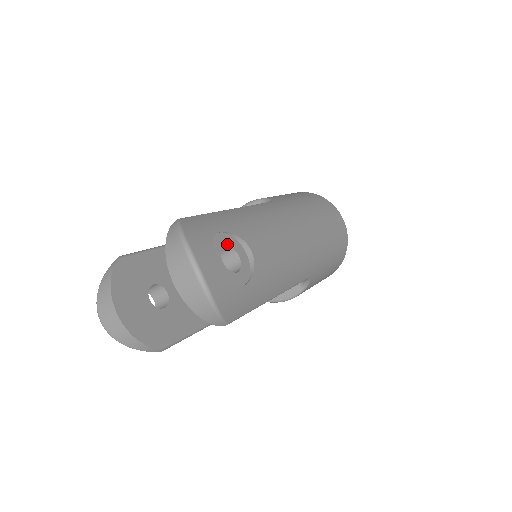
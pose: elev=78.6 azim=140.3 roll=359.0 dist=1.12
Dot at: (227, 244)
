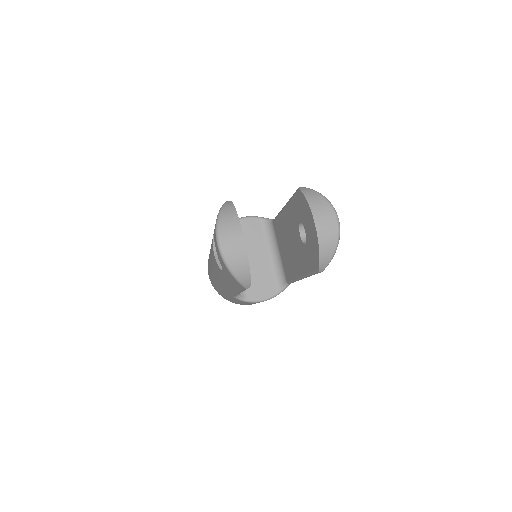
Dot at: occluded
